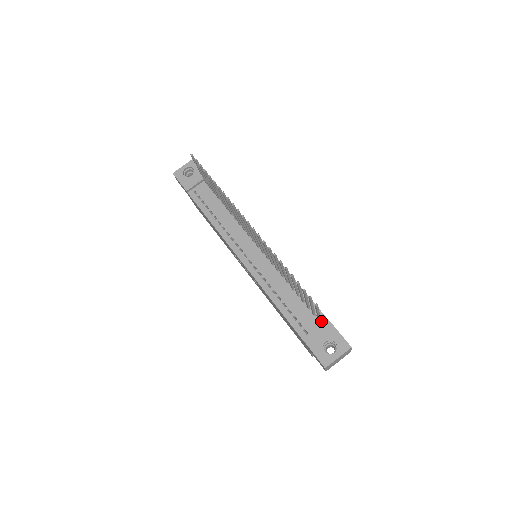
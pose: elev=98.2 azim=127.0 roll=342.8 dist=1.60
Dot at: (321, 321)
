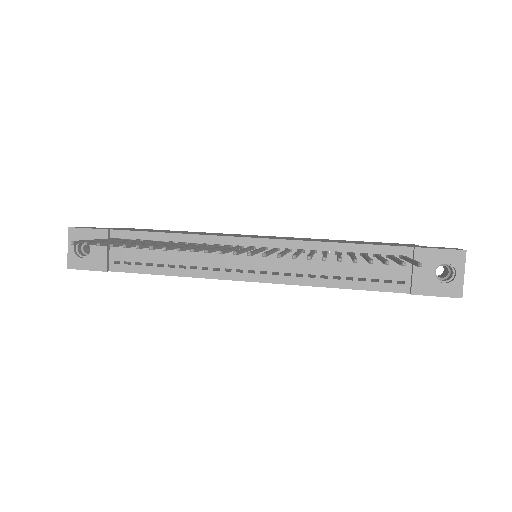
Dot at: occluded
